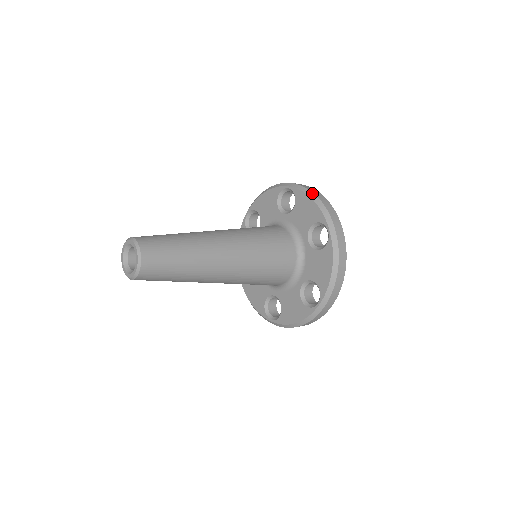
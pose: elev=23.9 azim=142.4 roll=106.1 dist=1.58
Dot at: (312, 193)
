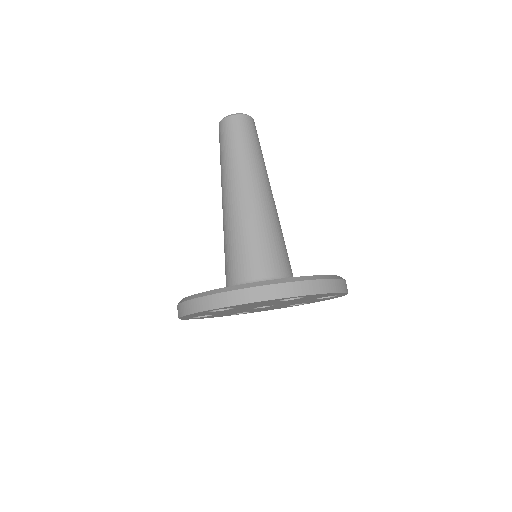
Dot at: occluded
